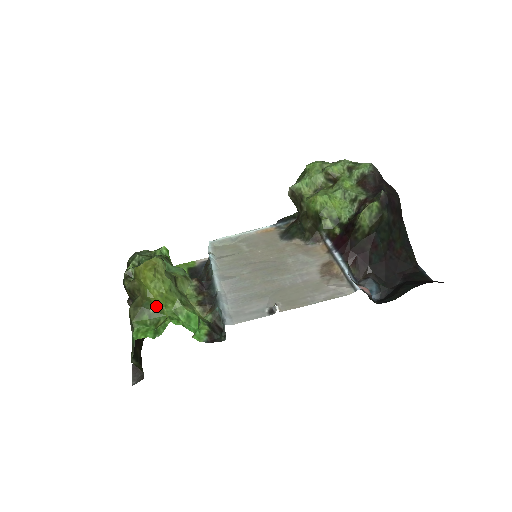
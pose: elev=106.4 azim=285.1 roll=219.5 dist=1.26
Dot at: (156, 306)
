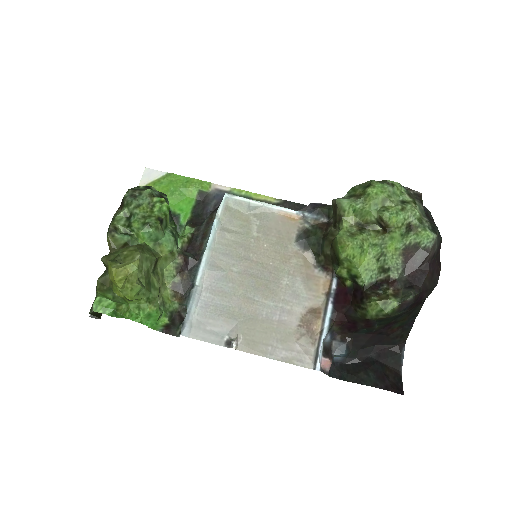
Dot at: occluded
